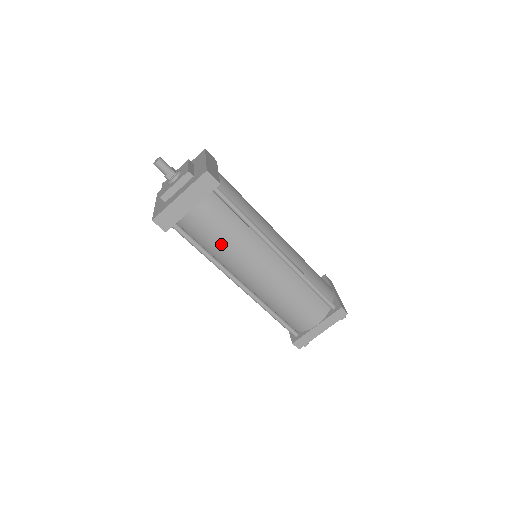
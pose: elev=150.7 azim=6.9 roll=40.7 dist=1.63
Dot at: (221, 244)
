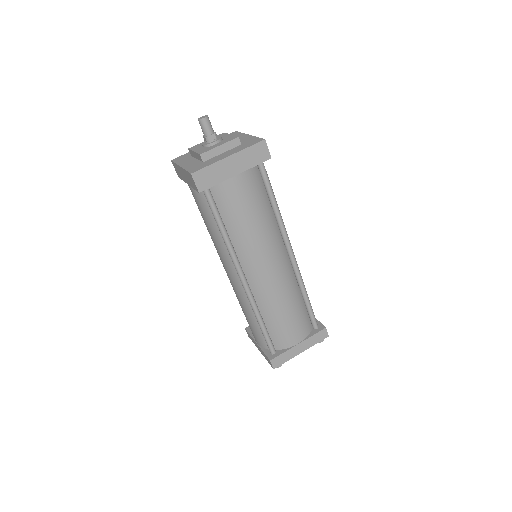
Dot at: (246, 225)
